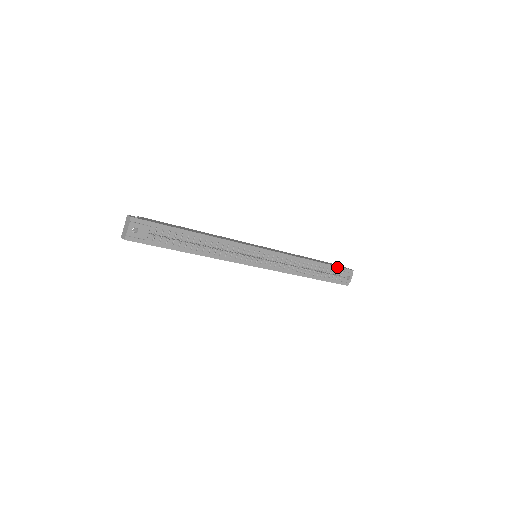
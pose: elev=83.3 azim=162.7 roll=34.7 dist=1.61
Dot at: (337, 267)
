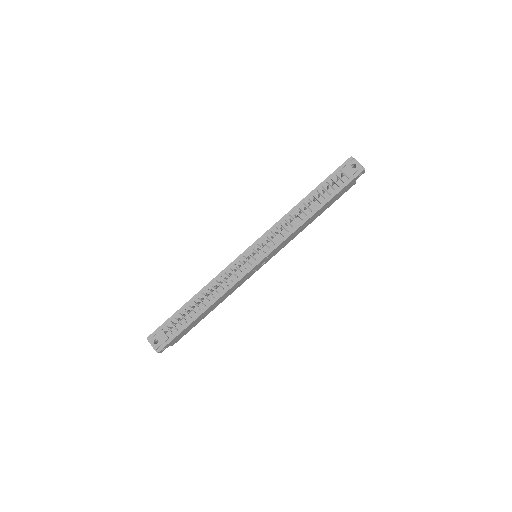
Dot at: (331, 175)
